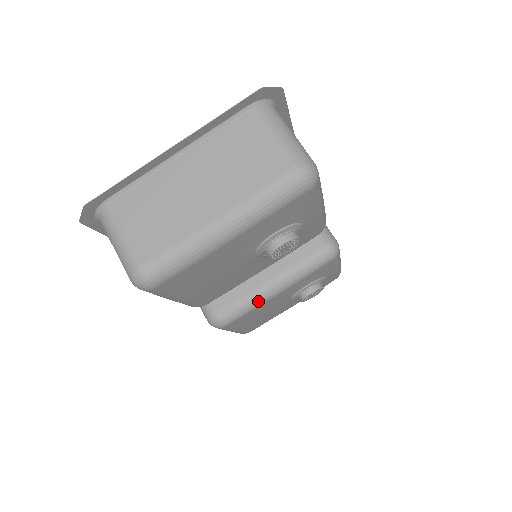
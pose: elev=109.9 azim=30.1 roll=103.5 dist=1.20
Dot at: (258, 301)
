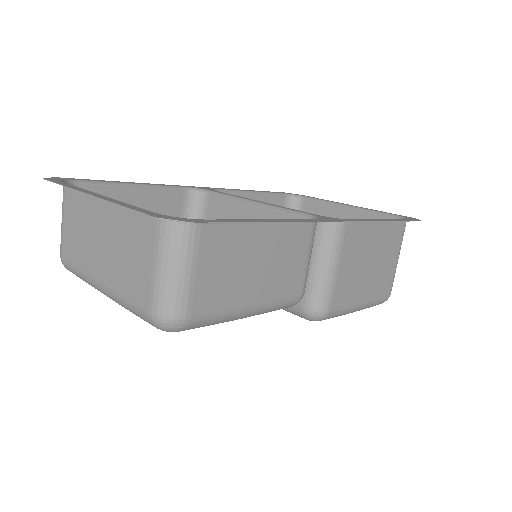
Dot at: occluded
